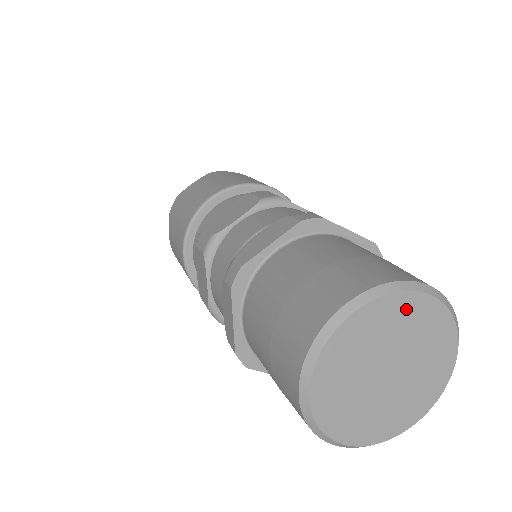
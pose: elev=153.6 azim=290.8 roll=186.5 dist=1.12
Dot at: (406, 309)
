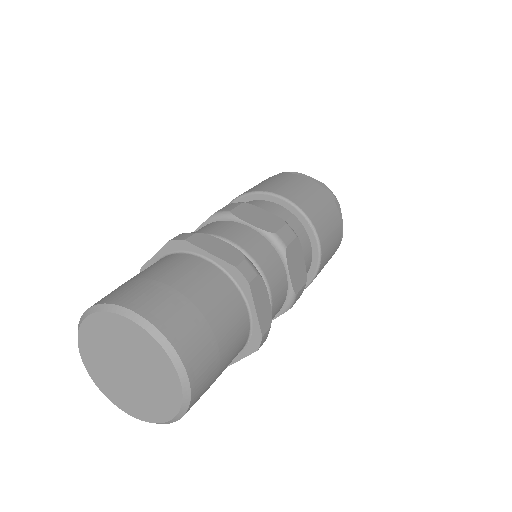
Dot at: (119, 326)
